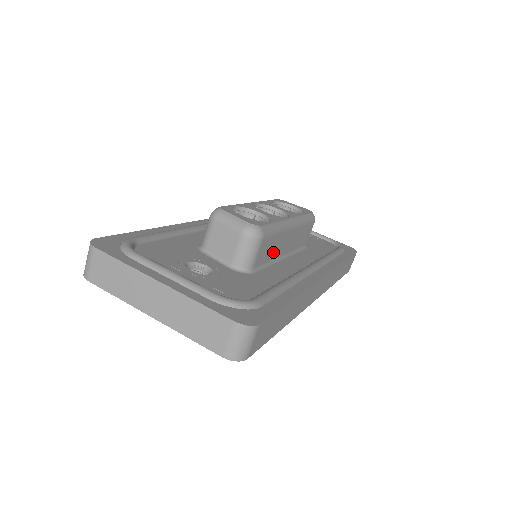
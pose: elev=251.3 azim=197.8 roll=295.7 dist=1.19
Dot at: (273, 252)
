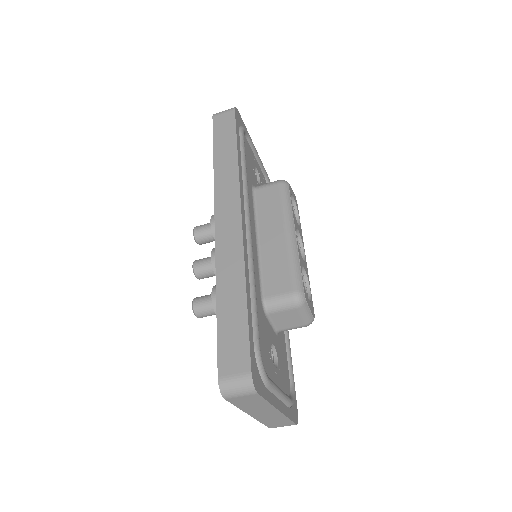
Dot at: occluded
